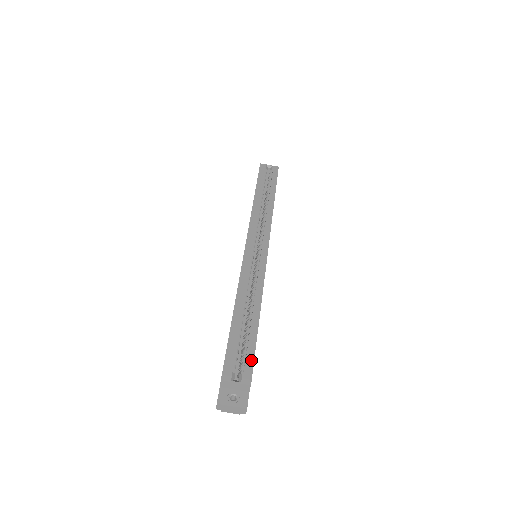
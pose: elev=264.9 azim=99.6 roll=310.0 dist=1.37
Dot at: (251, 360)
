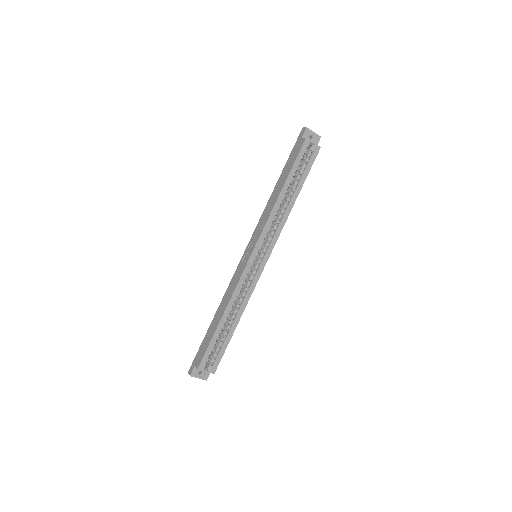
Dot at: (220, 358)
